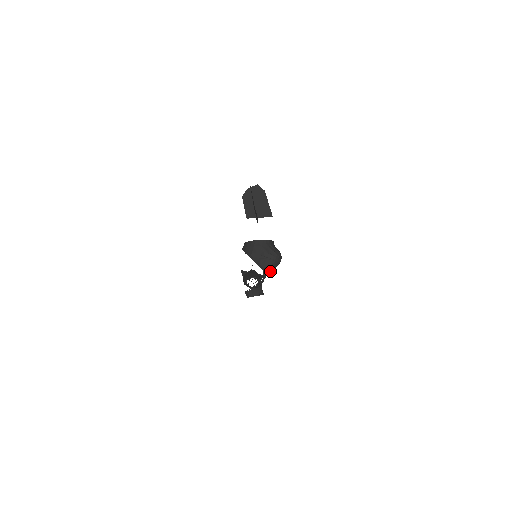
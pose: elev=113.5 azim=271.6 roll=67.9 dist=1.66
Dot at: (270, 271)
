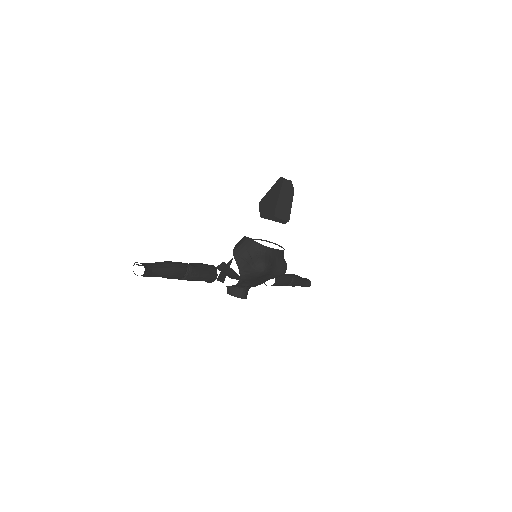
Dot at: (250, 277)
